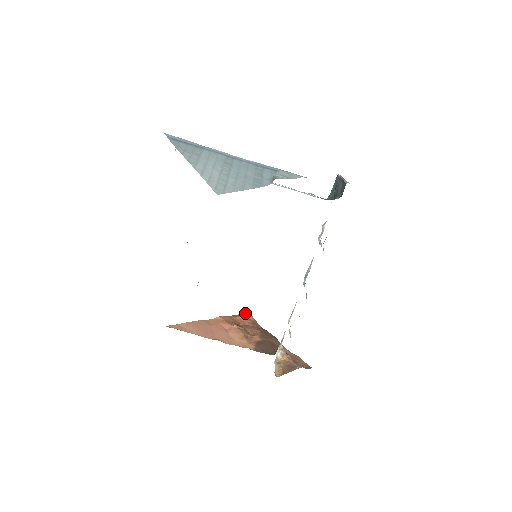
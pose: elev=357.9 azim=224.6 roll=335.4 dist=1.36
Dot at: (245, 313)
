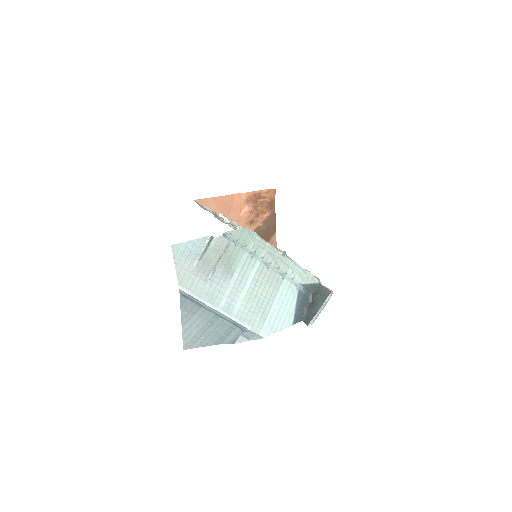
Dot at: (271, 191)
